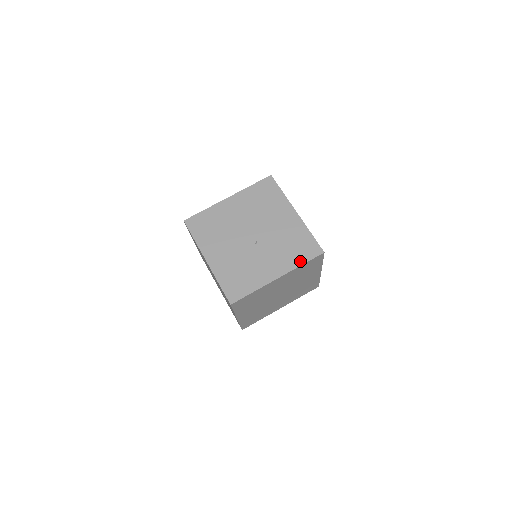
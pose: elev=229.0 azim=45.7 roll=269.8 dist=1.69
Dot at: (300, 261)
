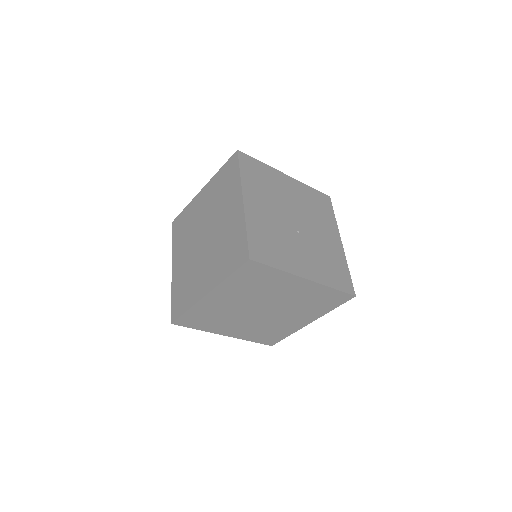
Dot at: (333, 283)
